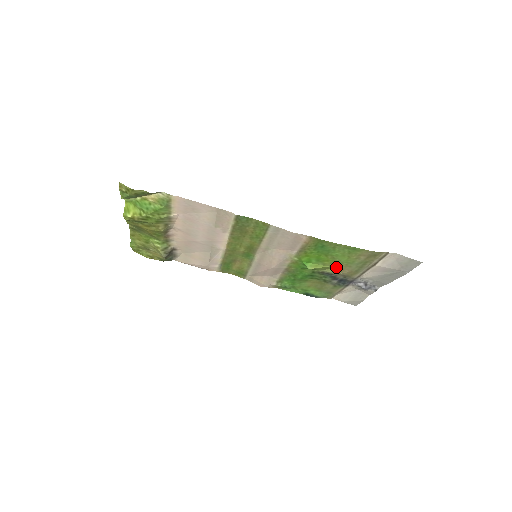
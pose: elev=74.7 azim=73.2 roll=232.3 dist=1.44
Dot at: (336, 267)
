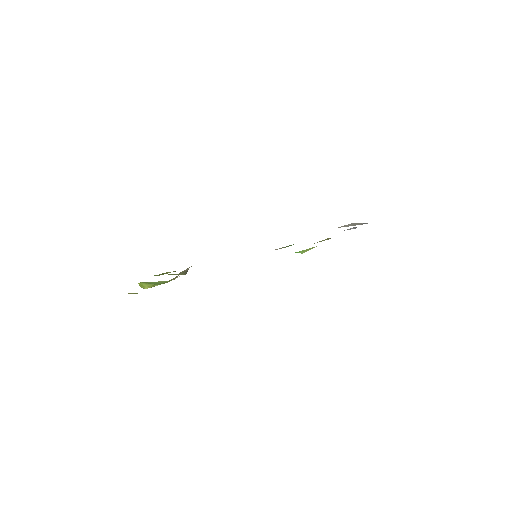
Dot at: occluded
